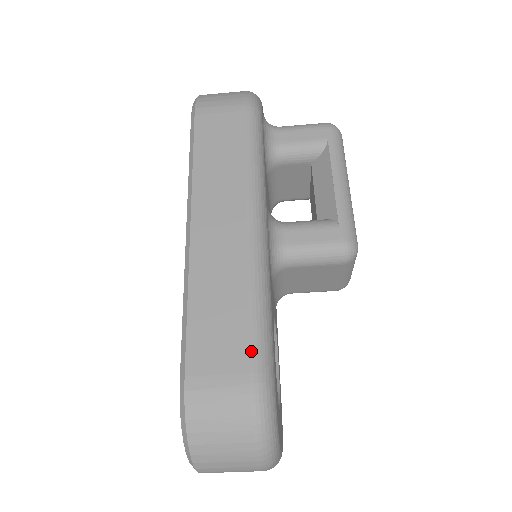
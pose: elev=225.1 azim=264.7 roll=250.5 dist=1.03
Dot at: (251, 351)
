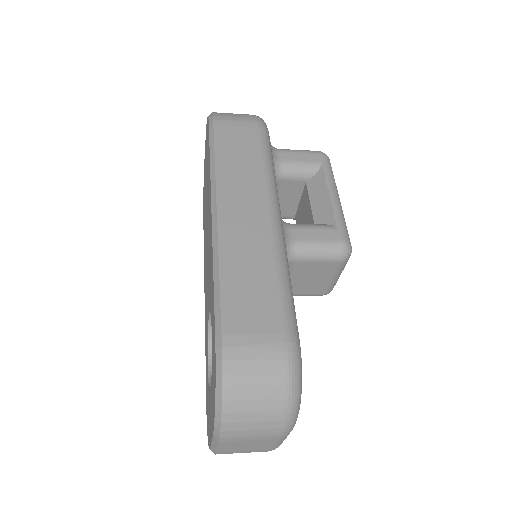
Dot at: (282, 315)
